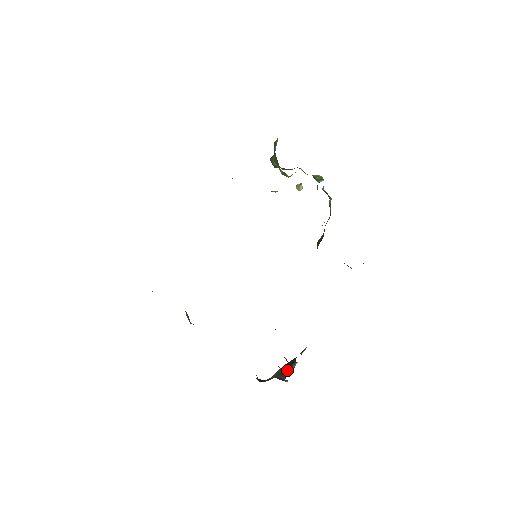
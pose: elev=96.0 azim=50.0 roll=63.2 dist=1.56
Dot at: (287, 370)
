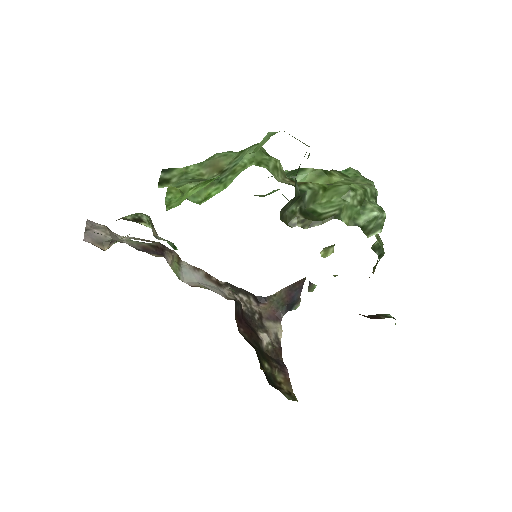
Dot at: (288, 305)
